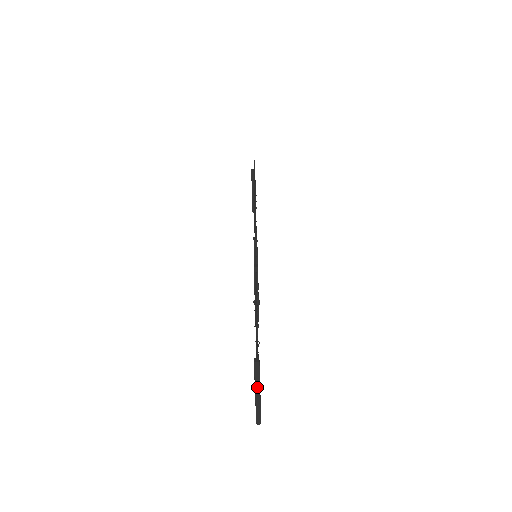
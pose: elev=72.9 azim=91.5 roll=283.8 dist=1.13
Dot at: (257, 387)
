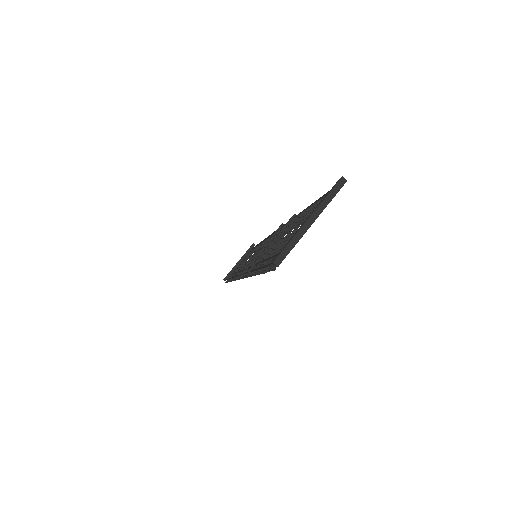
Dot at: (318, 211)
